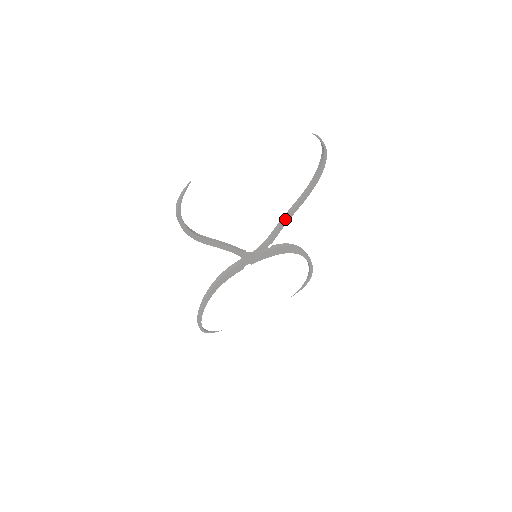
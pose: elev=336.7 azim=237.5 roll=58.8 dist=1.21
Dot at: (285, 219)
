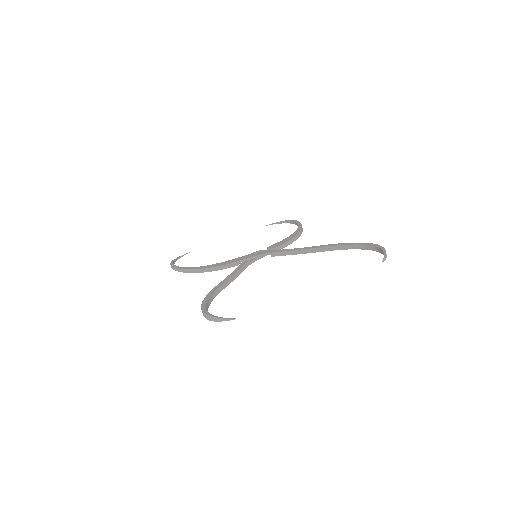
Dot at: (303, 253)
